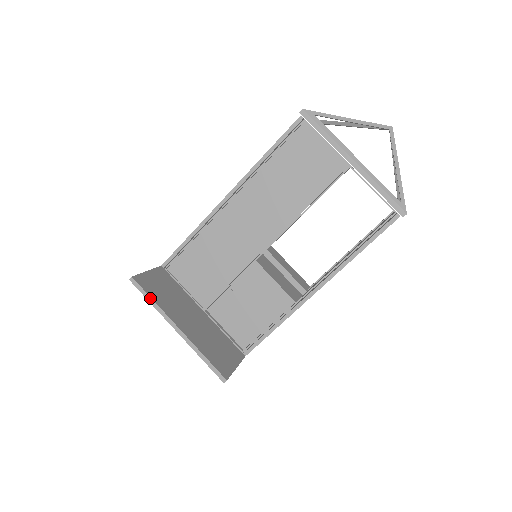
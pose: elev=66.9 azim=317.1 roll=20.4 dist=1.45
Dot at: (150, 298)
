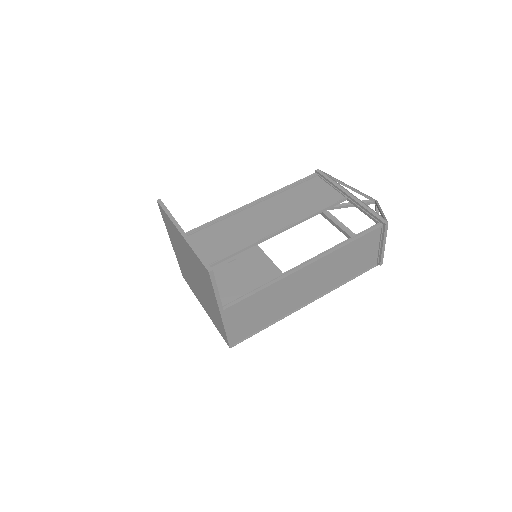
Dot at: (169, 212)
